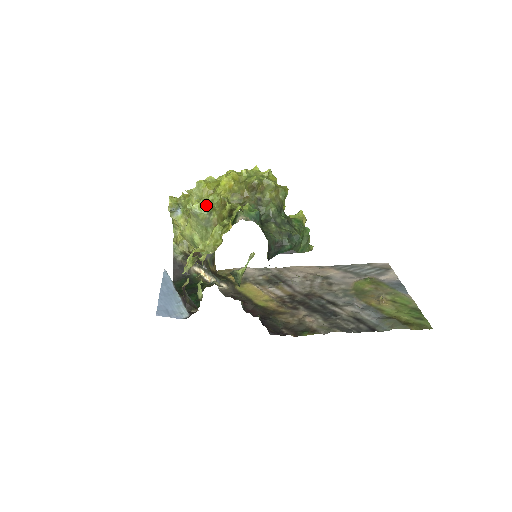
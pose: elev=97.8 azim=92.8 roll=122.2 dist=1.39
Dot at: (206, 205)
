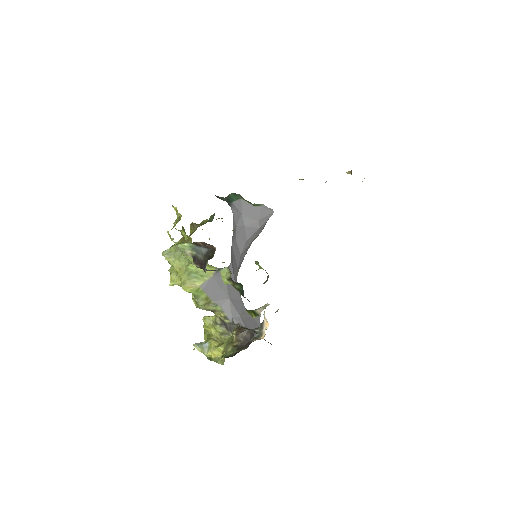
Dot at: occluded
